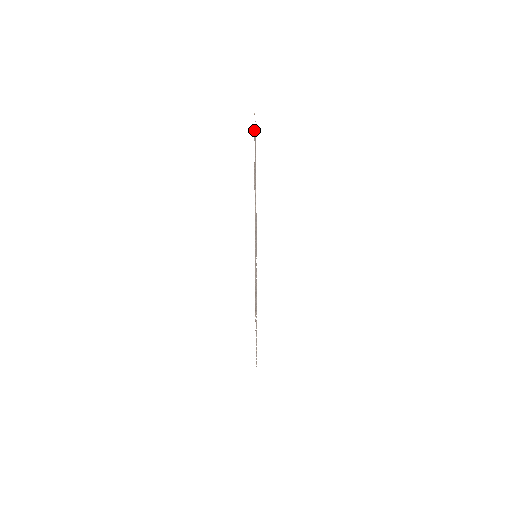
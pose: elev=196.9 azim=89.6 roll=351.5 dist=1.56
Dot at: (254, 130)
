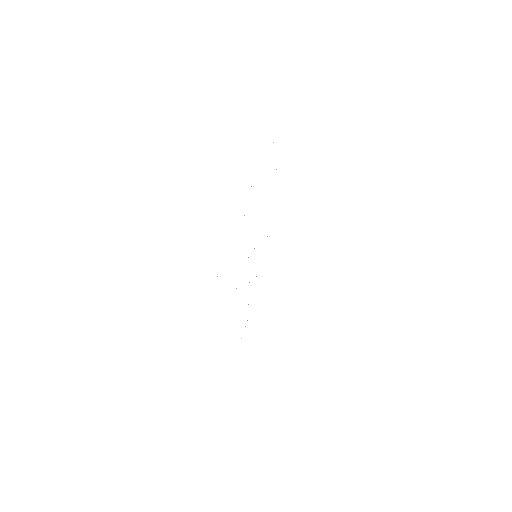
Dot at: occluded
